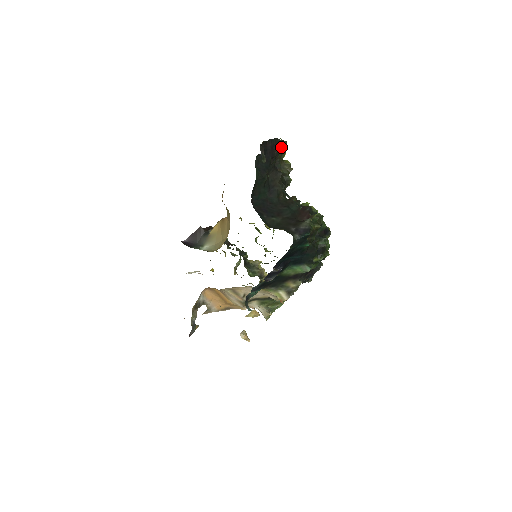
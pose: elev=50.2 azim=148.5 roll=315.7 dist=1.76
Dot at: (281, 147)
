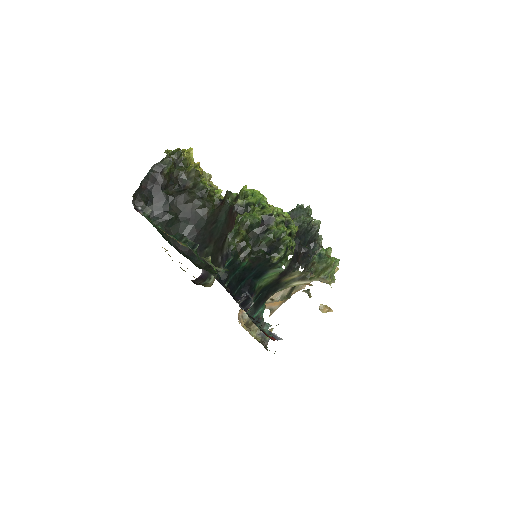
Dot at: (165, 169)
